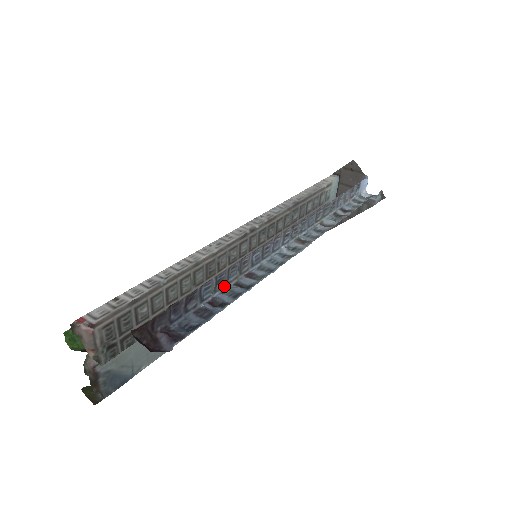
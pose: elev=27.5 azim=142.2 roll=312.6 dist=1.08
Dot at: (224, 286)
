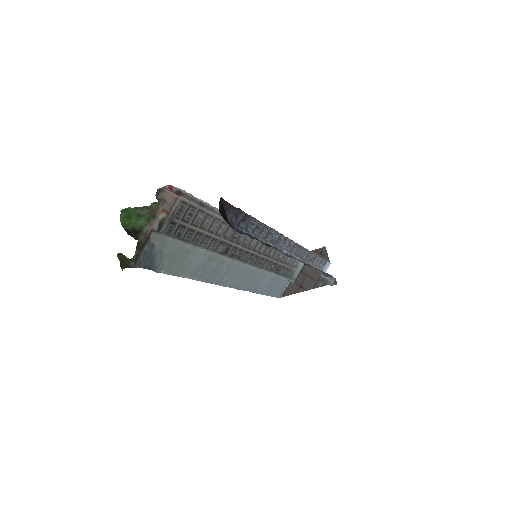
Dot at: (256, 235)
